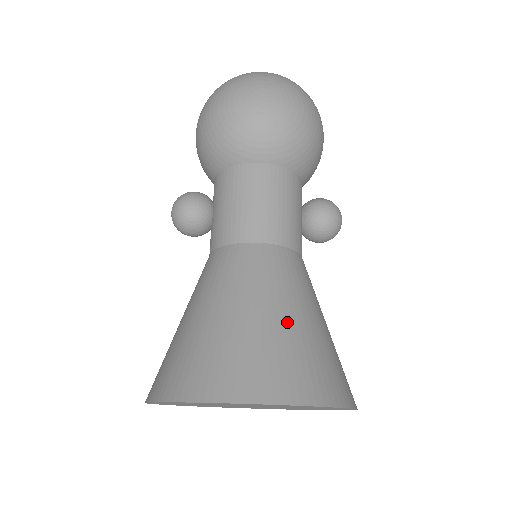
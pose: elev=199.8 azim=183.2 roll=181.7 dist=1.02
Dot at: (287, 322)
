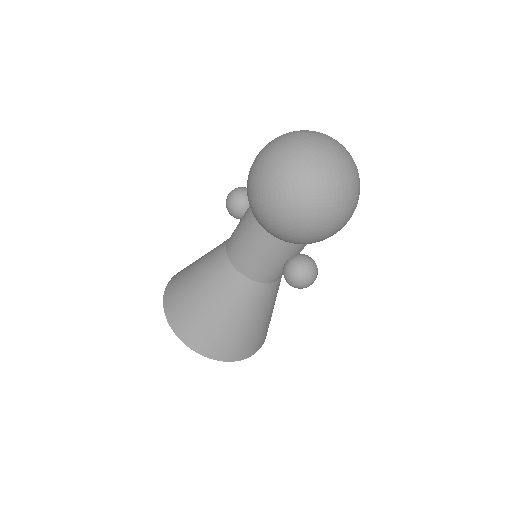
Dot at: (211, 315)
